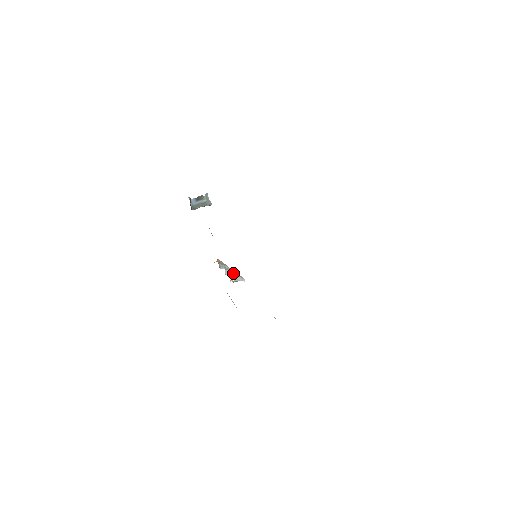
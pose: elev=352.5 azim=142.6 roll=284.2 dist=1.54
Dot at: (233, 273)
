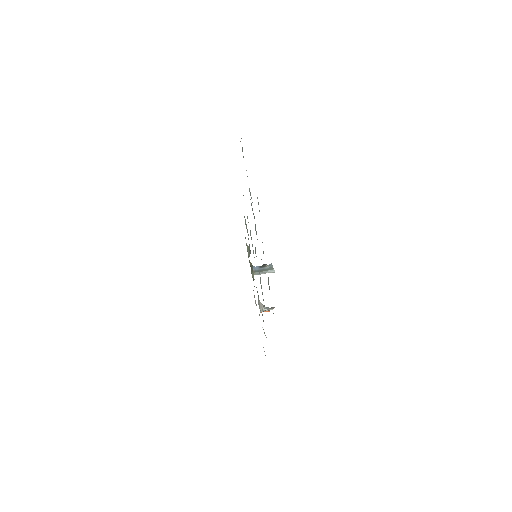
Dot at: (269, 308)
